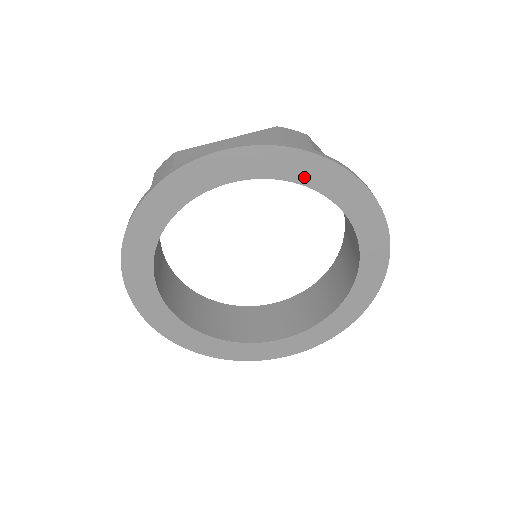
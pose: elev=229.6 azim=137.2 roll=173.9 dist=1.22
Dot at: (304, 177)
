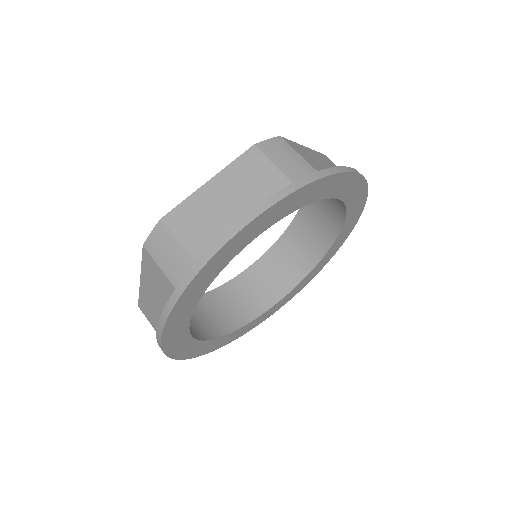
Dot at: (313, 197)
